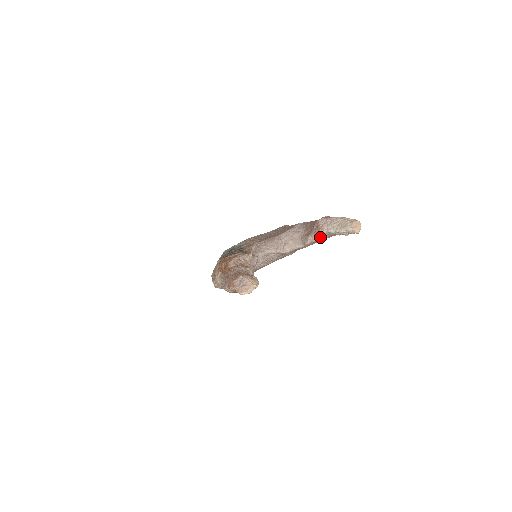
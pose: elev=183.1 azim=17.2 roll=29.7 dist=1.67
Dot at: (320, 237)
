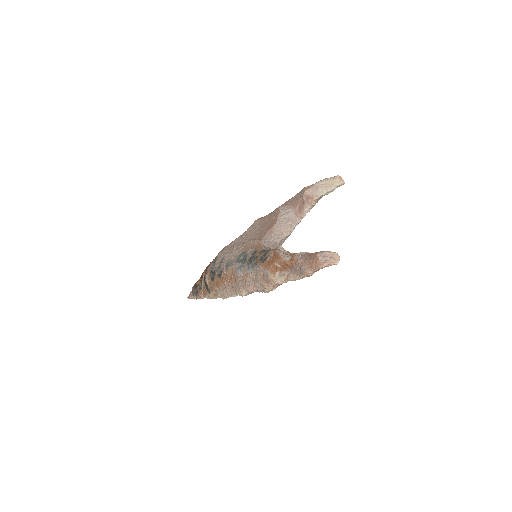
Dot at: (315, 204)
